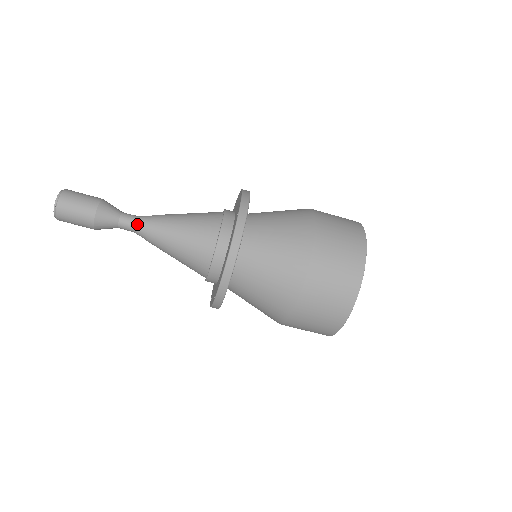
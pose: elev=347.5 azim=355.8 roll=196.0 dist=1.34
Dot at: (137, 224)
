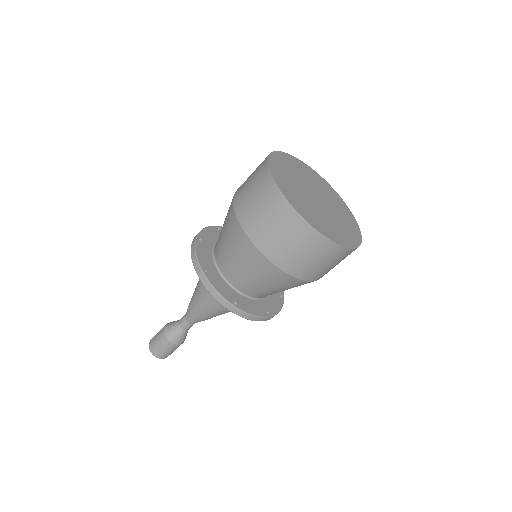
Dot at: (186, 316)
